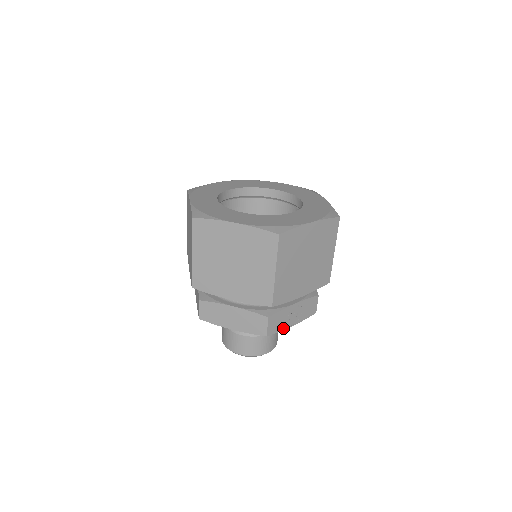
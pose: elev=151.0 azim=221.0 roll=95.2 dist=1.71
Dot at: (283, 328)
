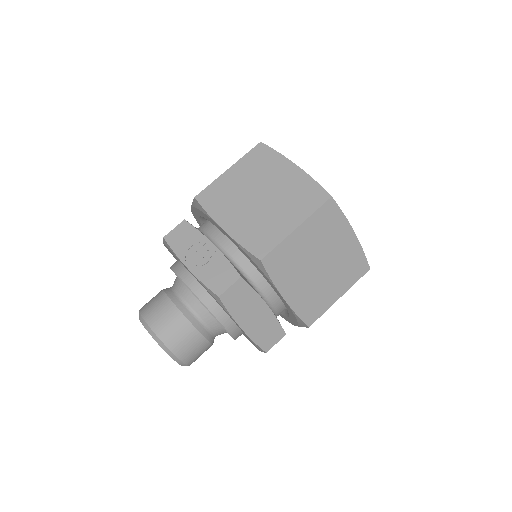
Dot at: (180, 255)
